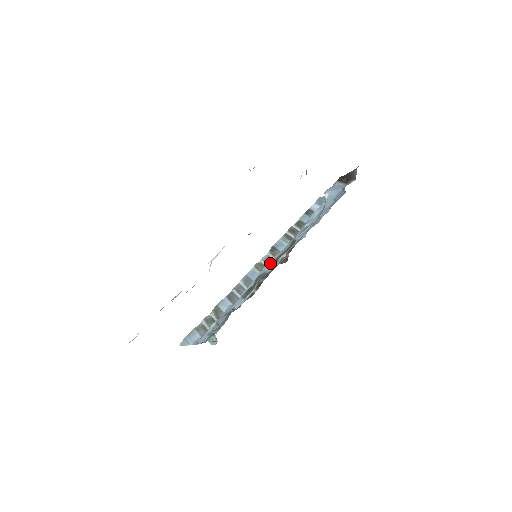
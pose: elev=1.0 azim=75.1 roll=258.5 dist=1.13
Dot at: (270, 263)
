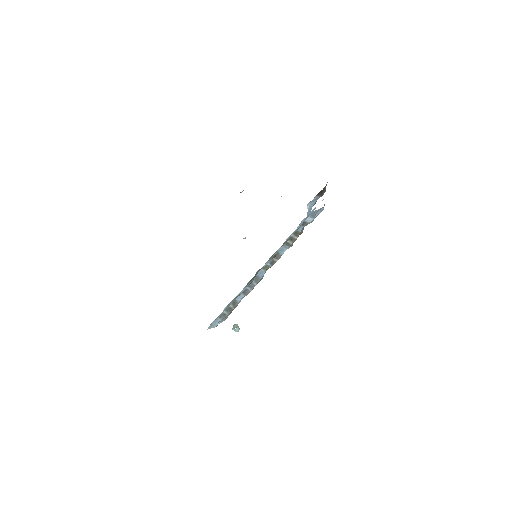
Dot at: (267, 261)
